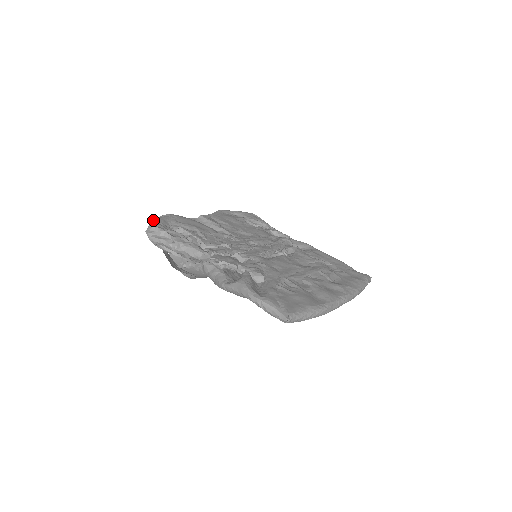
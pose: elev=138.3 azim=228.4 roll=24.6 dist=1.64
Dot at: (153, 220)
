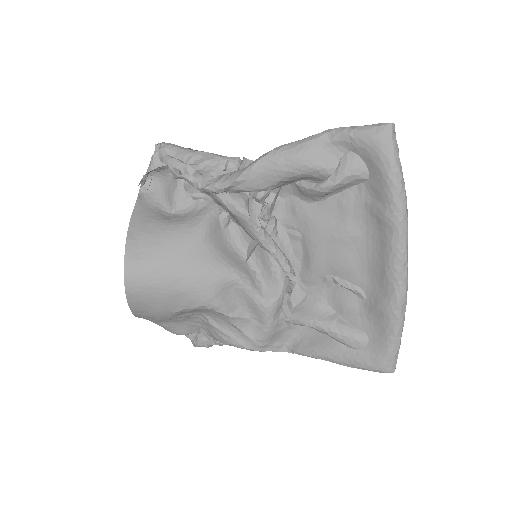
Dot at: occluded
